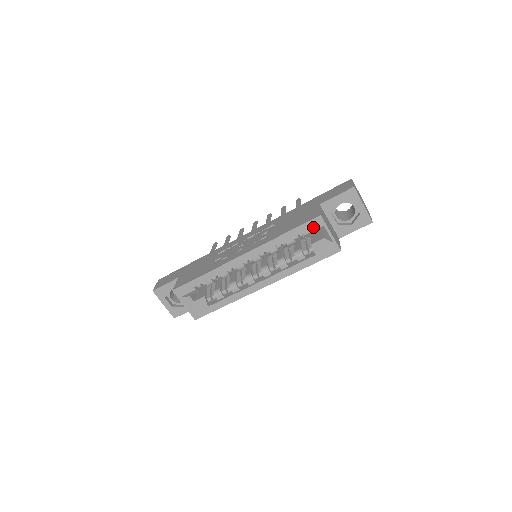
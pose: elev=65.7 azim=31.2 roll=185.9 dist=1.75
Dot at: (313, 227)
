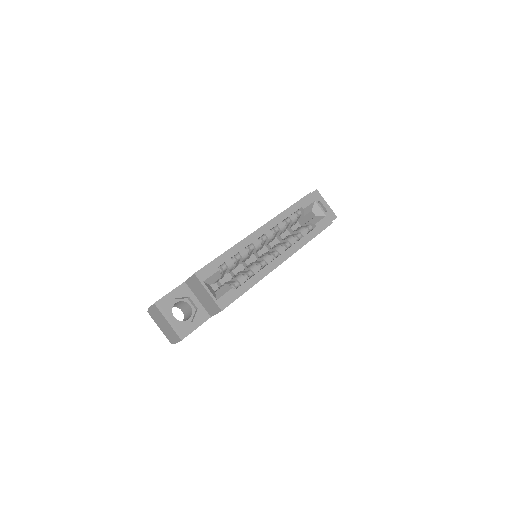
Dot at: (308, 202)
